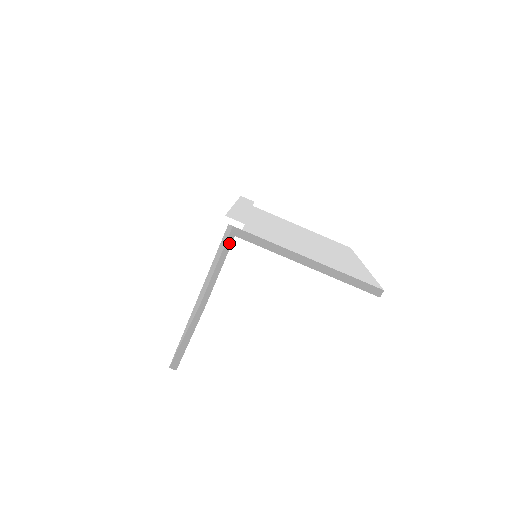
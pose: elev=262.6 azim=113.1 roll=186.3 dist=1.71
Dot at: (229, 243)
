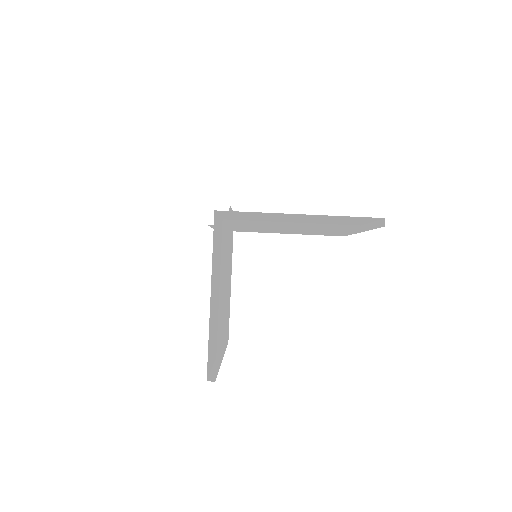
Dot at: occluded
